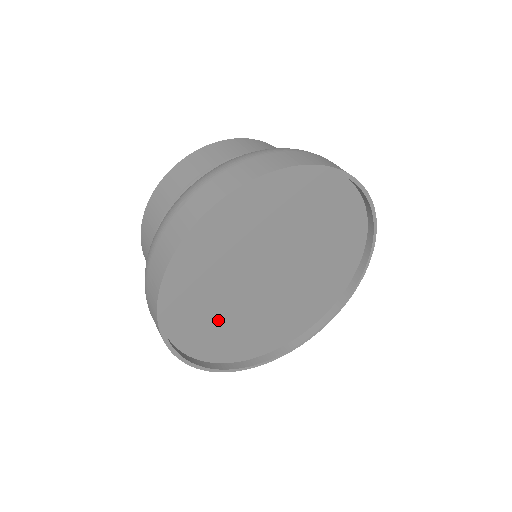
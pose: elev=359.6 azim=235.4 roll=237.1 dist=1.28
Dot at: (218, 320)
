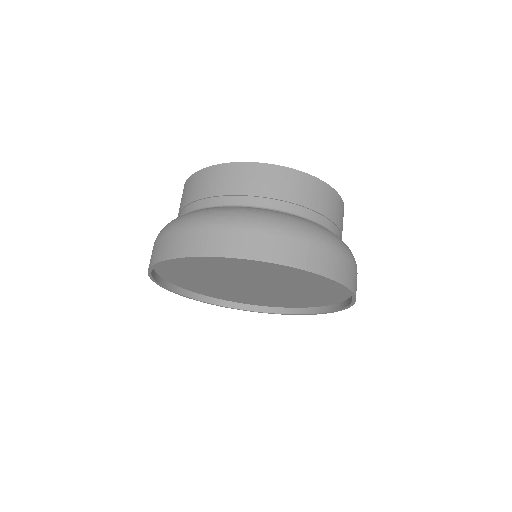
Dot at: (225, 292)
